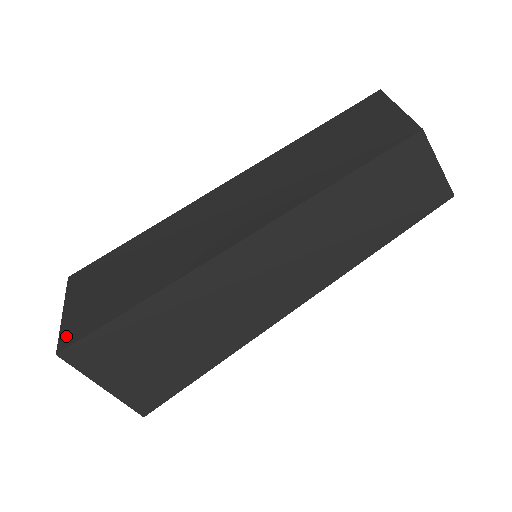
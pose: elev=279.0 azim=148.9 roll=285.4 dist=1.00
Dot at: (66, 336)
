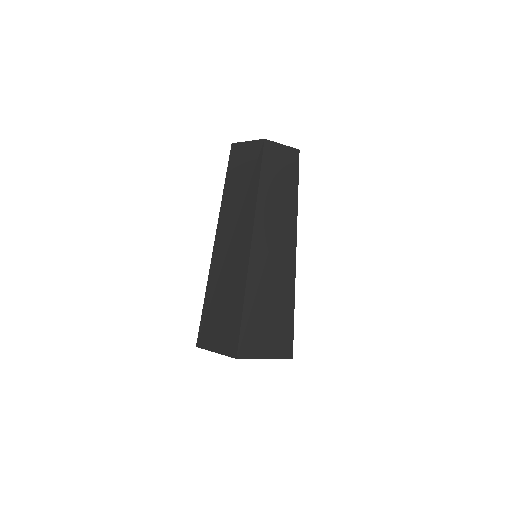
Dot at: (231, 351)
